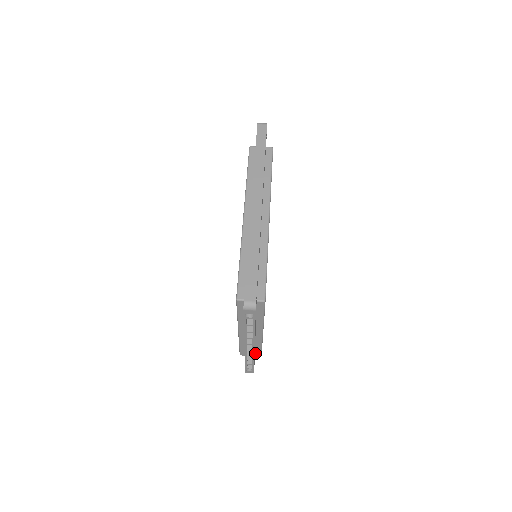
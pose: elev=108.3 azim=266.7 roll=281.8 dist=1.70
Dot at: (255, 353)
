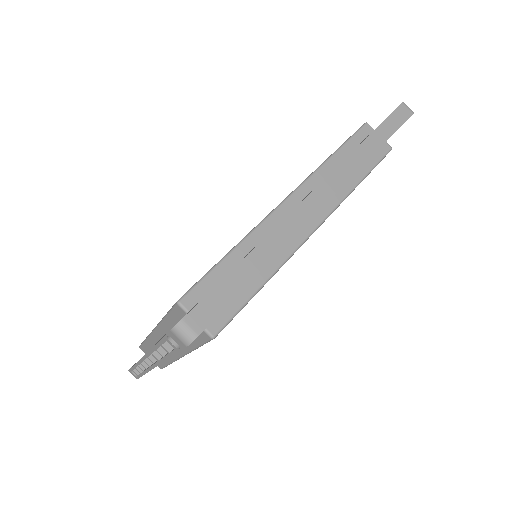
Dot at: occluded
